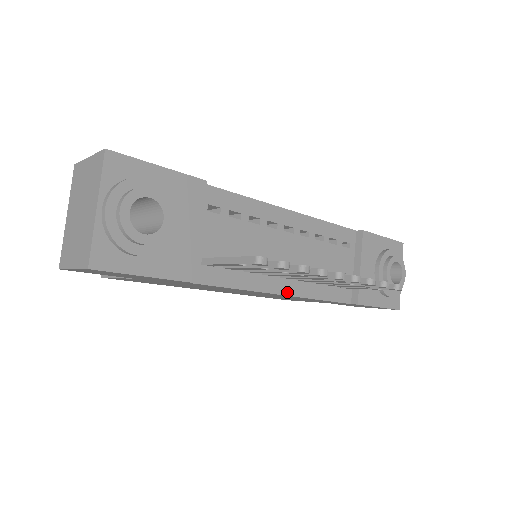
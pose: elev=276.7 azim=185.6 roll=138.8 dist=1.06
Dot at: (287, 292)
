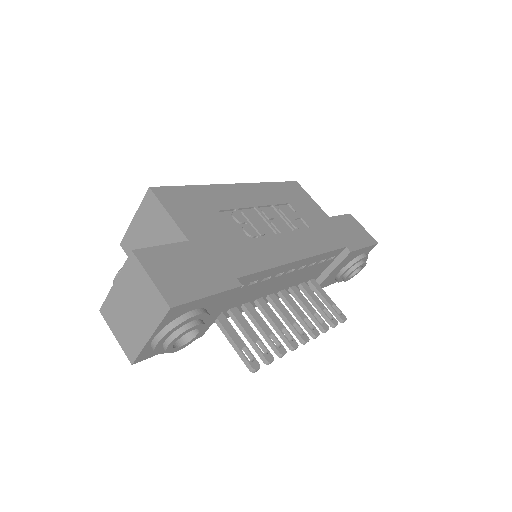
Dot at: (266, 302)
